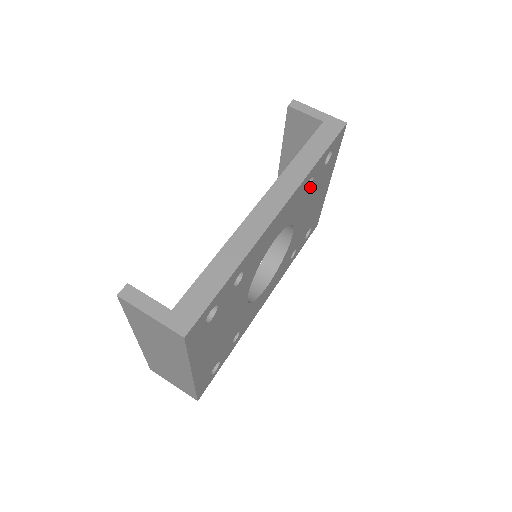
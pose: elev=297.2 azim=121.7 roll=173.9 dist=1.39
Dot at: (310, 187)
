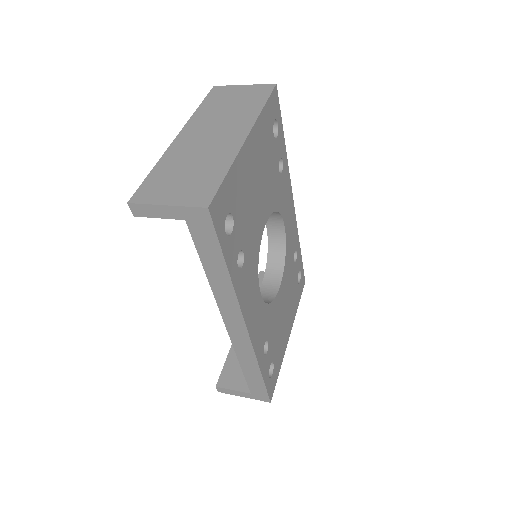
Dot at: (293, 265)
